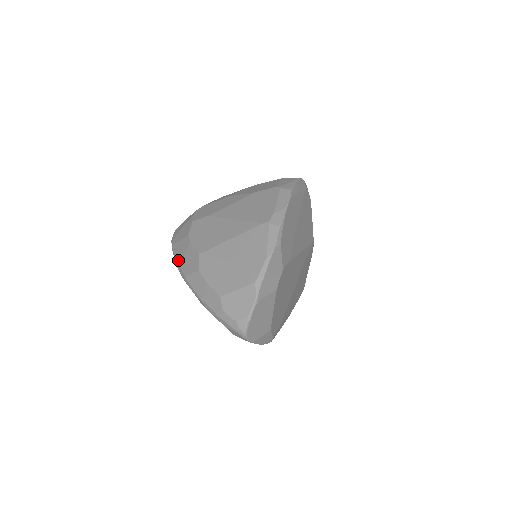
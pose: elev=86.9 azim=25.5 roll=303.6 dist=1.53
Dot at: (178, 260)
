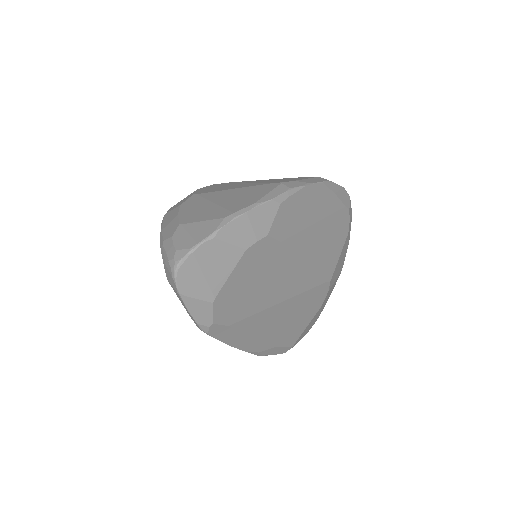
Dot at: occluded
